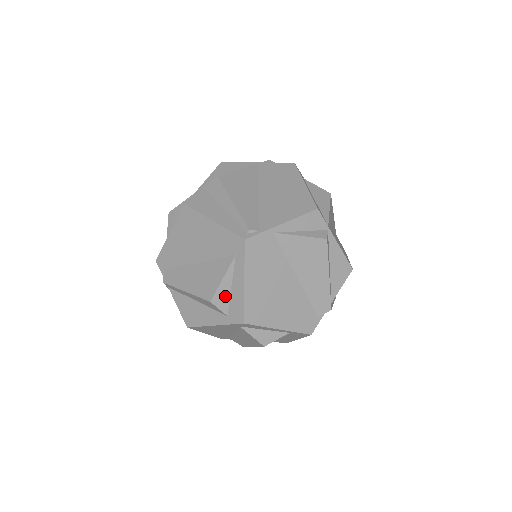
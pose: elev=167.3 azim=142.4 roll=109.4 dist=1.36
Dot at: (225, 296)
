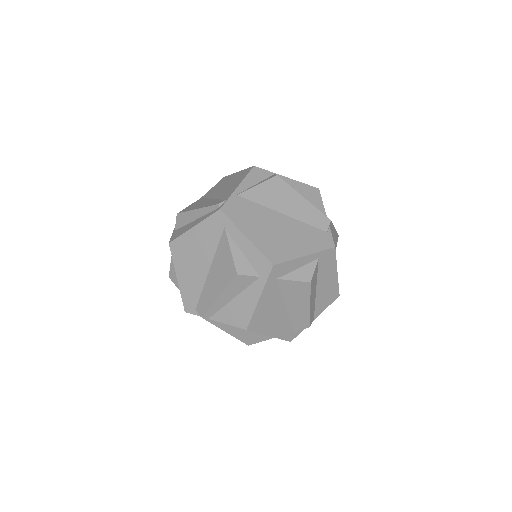
Dot at: (244, 263)
